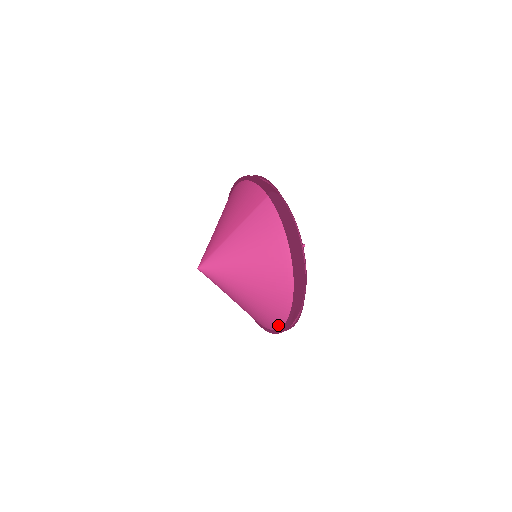
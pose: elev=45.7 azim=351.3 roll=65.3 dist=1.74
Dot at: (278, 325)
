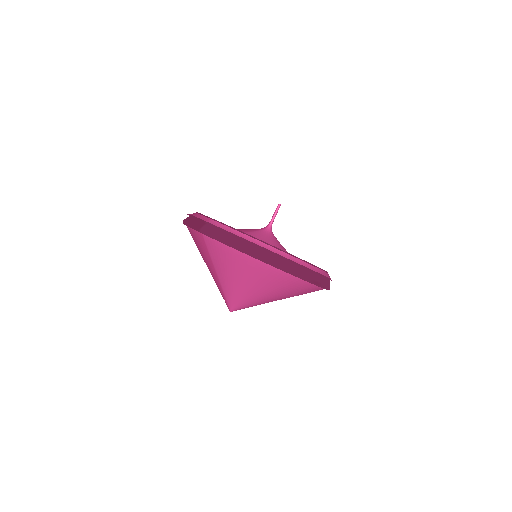
Dot at: (320, 289)
